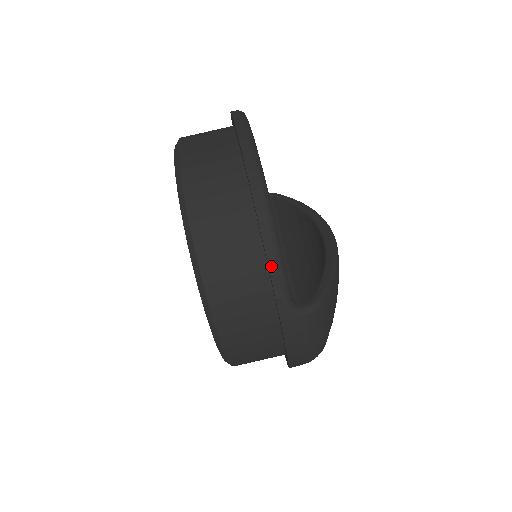
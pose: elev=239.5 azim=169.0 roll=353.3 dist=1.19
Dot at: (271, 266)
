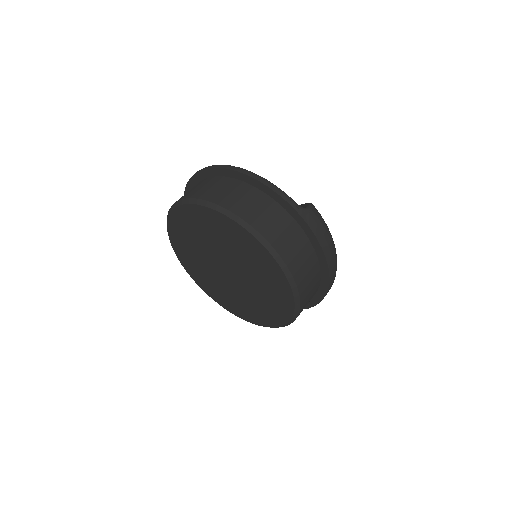
Dot at: (275, 190)
